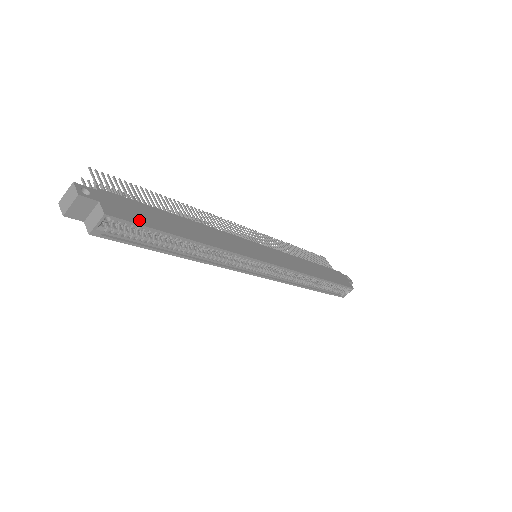
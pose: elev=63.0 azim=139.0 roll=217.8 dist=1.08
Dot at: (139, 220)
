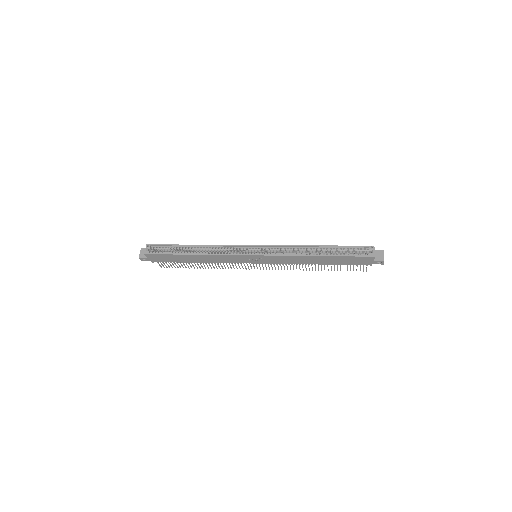
Dot at: (164, 246)
